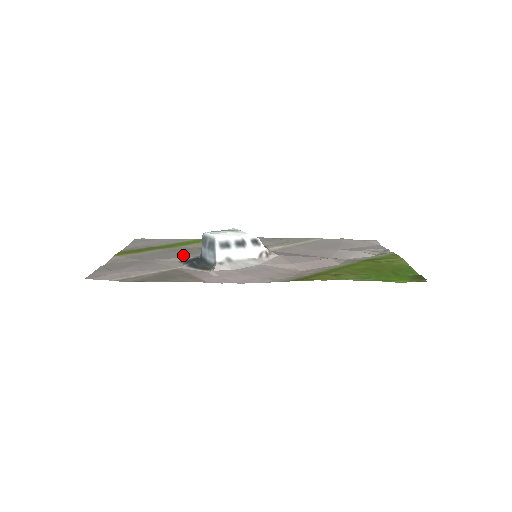
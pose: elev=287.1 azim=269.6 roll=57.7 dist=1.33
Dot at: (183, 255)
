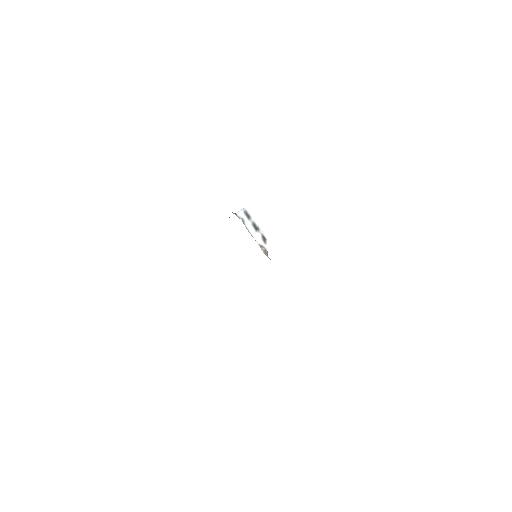
Dot at: occluded
